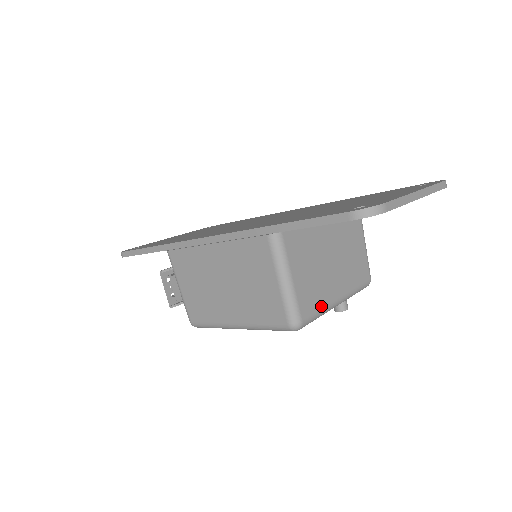
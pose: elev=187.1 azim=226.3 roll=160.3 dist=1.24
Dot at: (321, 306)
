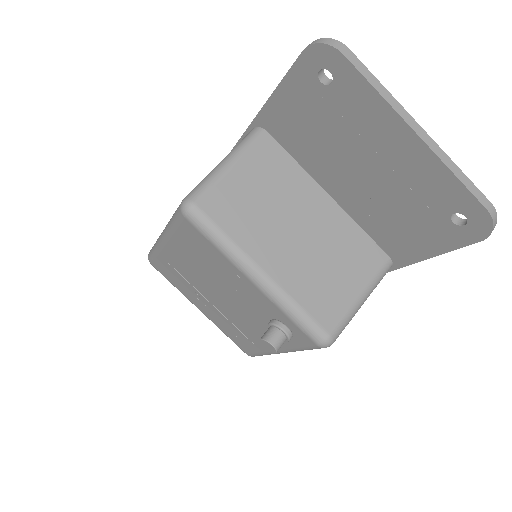
Dot at: (234, 234)
